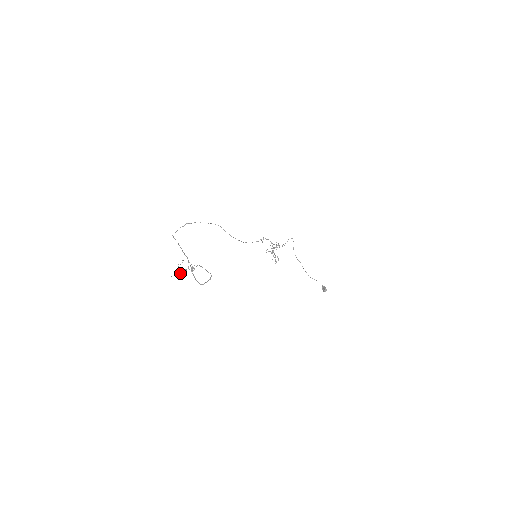
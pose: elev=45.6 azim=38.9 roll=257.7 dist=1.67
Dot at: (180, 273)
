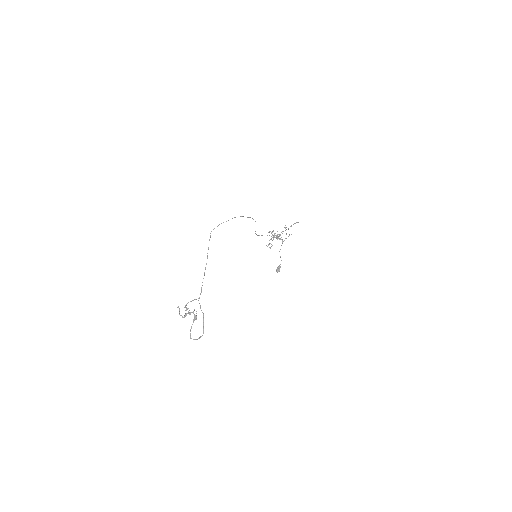
Dot at: (184, 317)
